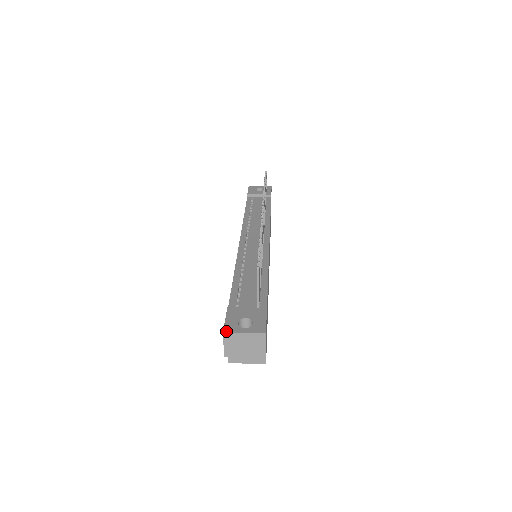
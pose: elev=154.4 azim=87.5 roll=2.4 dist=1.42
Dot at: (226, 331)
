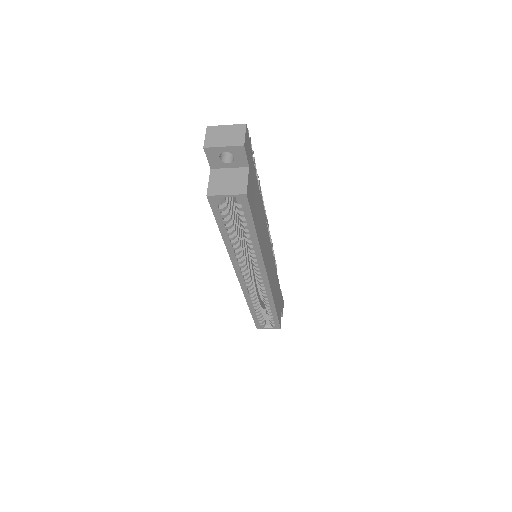
Dot at: (210, 127)
